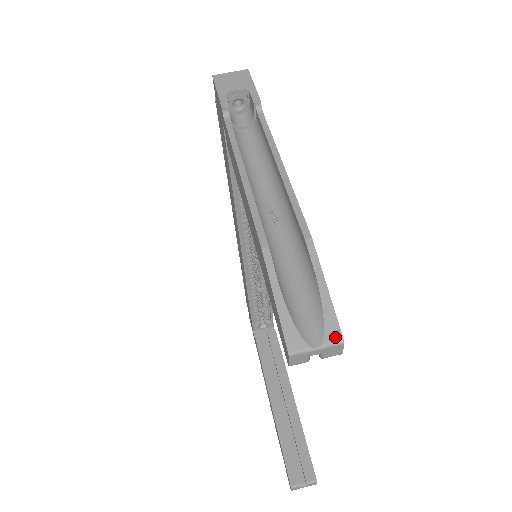
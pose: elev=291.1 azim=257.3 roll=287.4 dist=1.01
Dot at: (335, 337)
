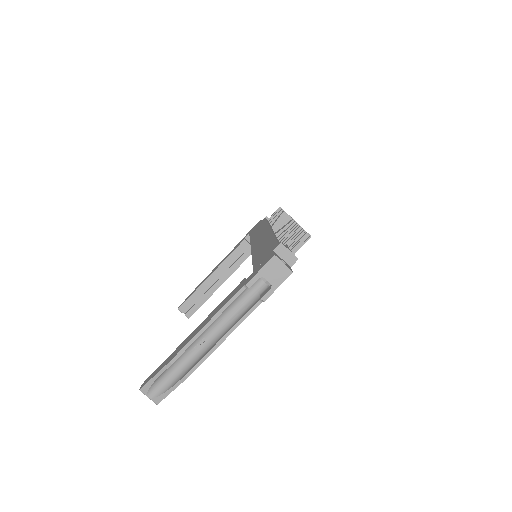
Dot at: (156, 402)
